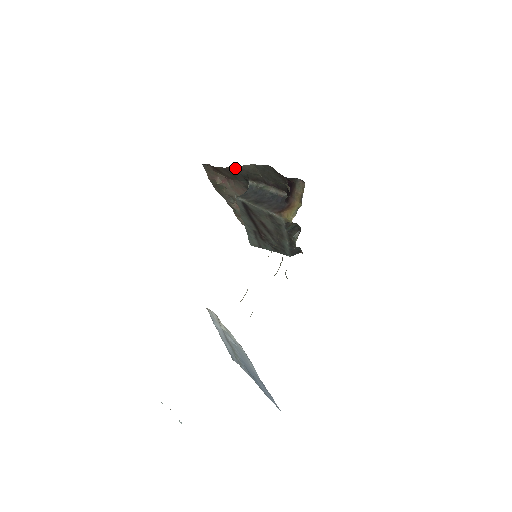
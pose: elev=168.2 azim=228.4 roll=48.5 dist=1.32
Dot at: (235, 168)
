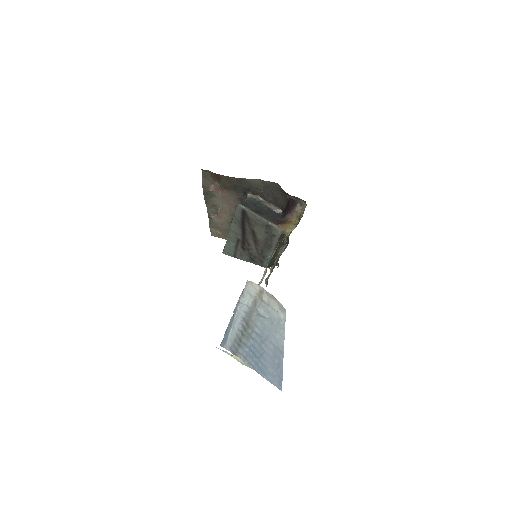
Dot at: (241, 179)
